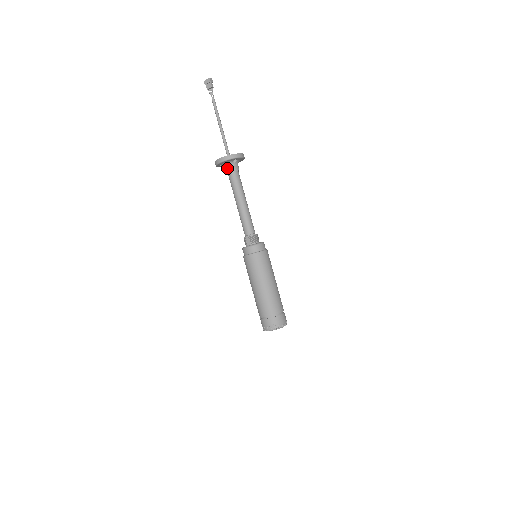
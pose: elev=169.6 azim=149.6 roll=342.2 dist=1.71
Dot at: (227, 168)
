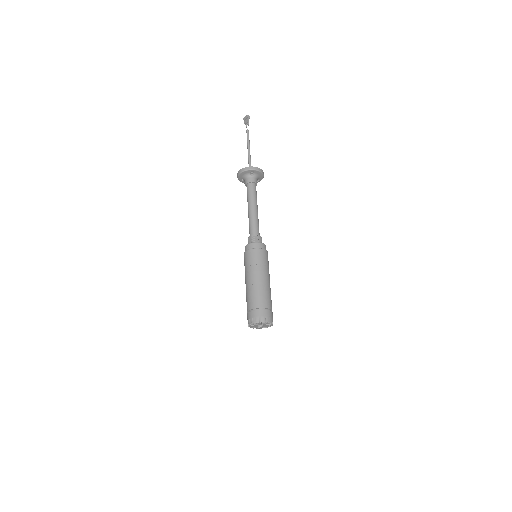
Dot at: (245, 180)
